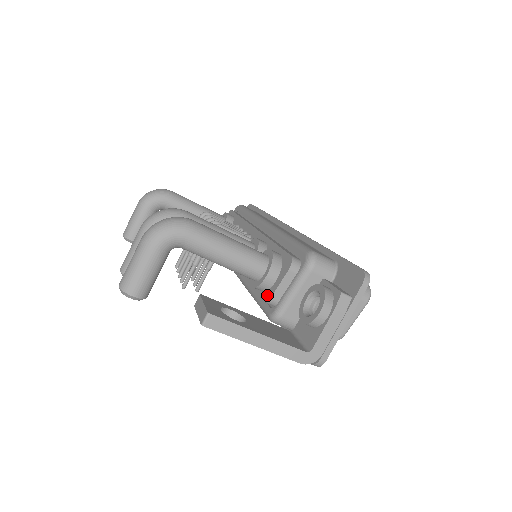
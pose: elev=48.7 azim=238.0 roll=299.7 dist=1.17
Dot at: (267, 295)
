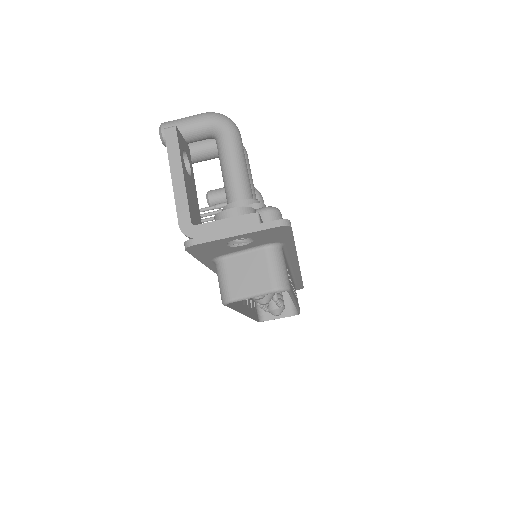
Dot at: occluded
